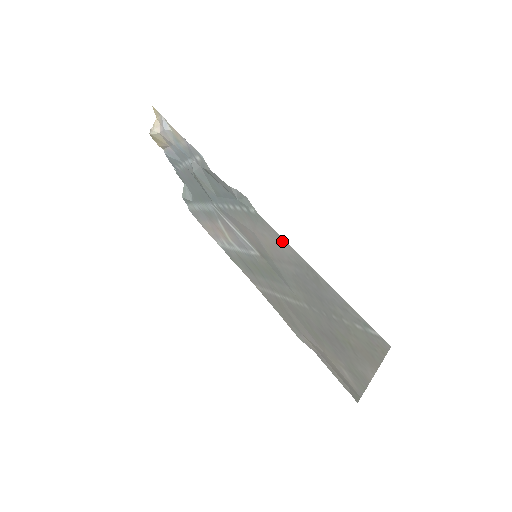
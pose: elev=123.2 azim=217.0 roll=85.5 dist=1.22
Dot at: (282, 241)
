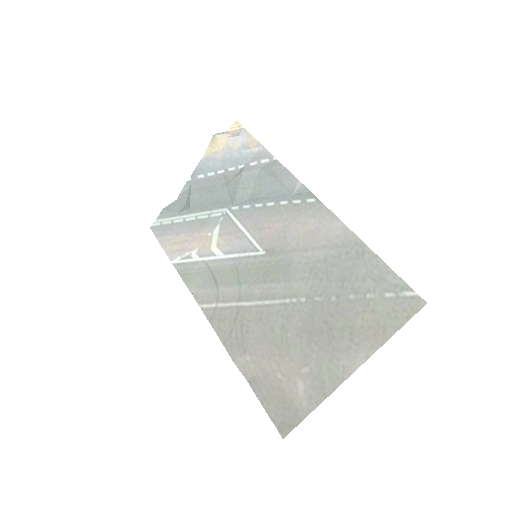
Dot at: (336, 223)
